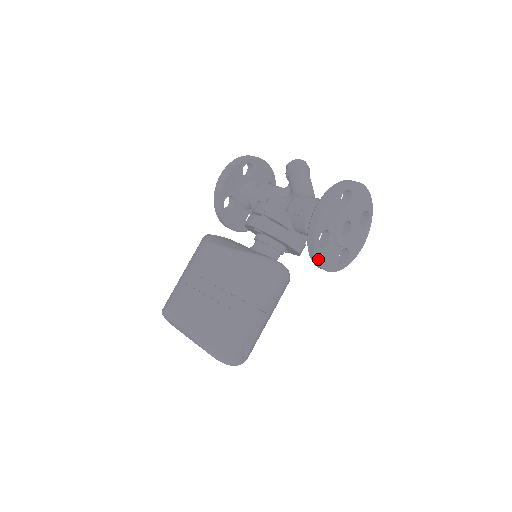
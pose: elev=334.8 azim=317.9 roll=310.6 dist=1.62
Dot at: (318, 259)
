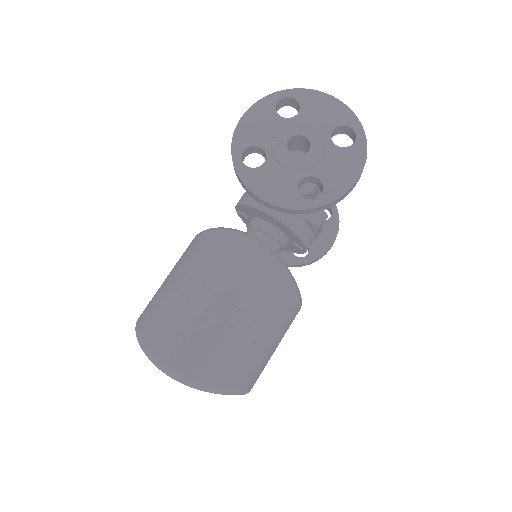
Dot at: (248, 184)
